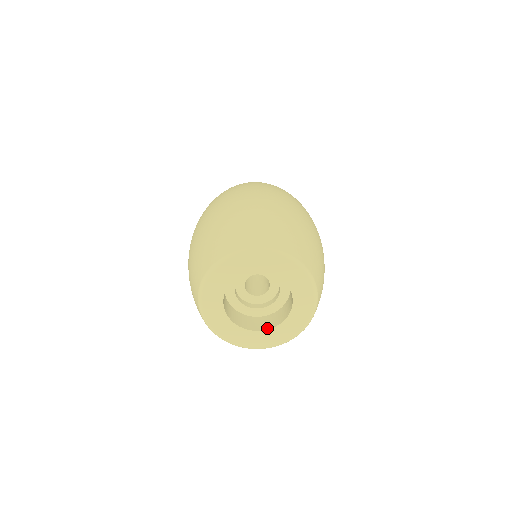
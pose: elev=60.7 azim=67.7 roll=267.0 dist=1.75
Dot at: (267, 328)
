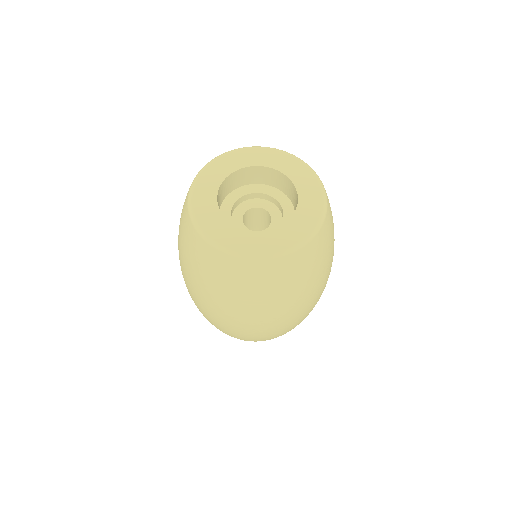
Dot at: (283, 225)
